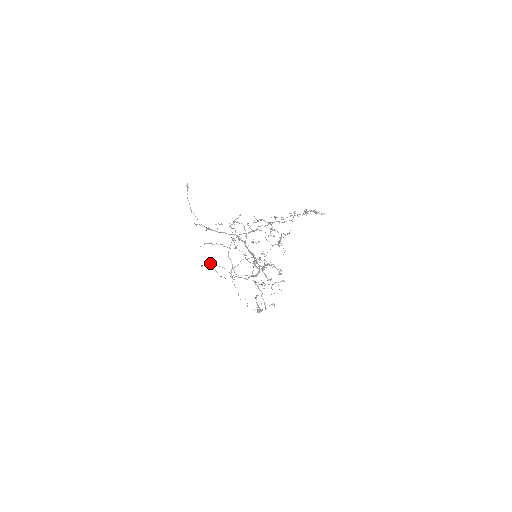
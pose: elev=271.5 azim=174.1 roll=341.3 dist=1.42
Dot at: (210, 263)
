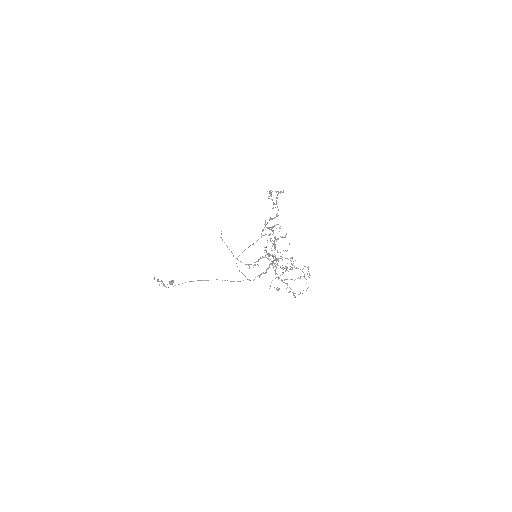
Dot at: (191, 281)
